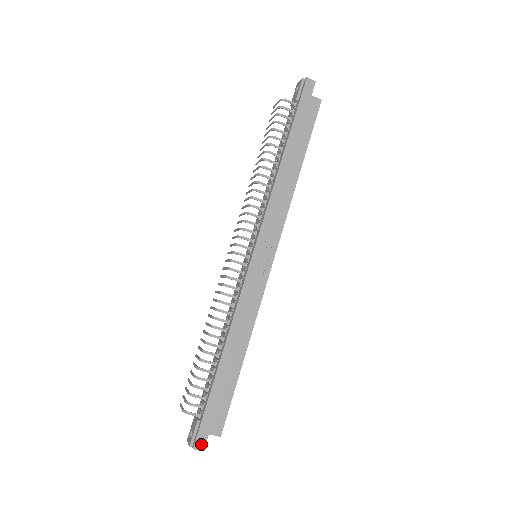
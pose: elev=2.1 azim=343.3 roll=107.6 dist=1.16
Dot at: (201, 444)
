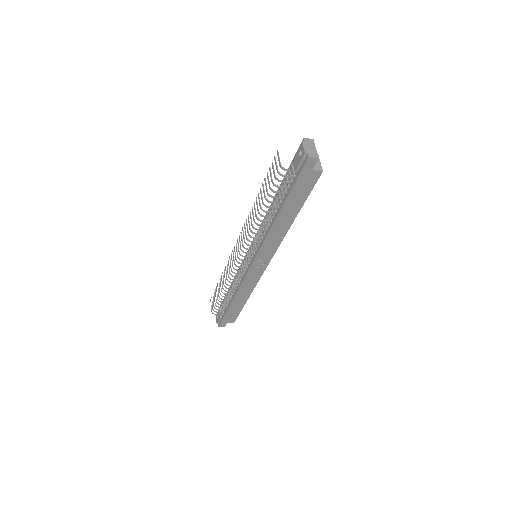
Dot at: (223, 325)
